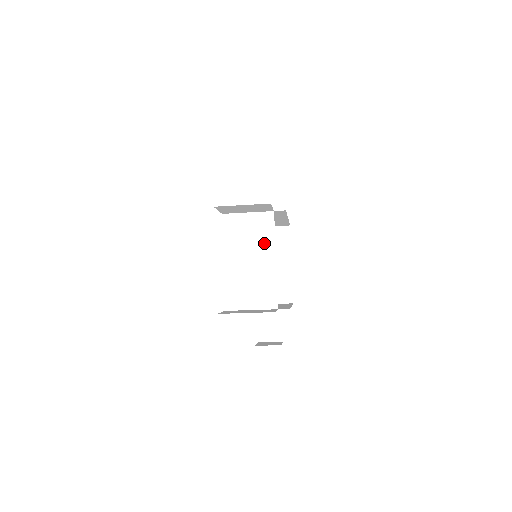
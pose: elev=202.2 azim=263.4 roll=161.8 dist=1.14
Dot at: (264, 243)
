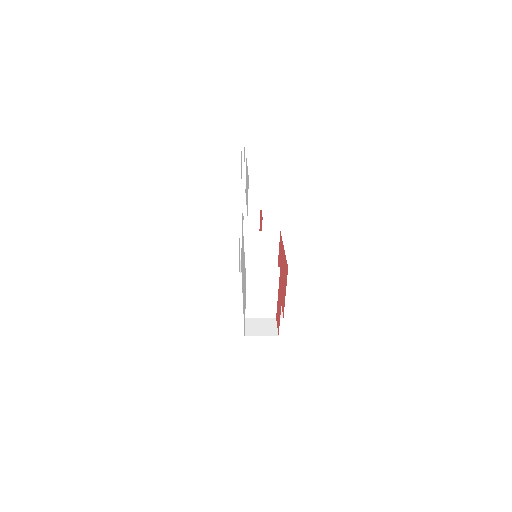
Dot at: (272, 285)
